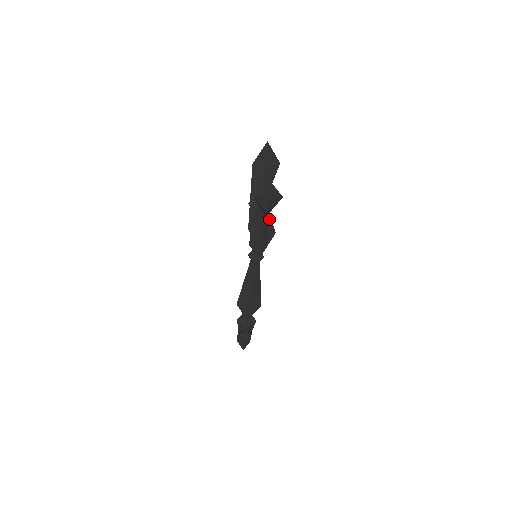
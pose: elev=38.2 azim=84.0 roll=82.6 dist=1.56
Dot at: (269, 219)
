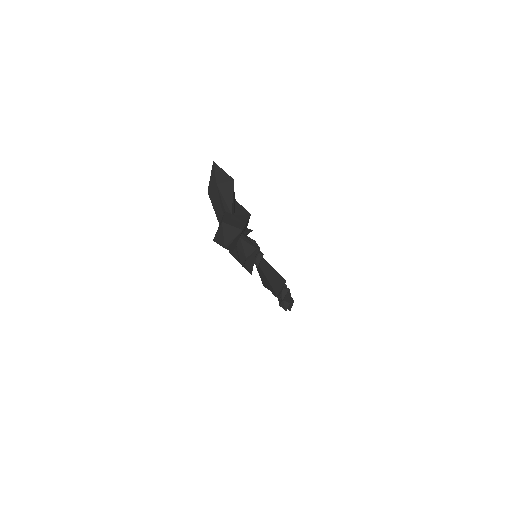
Dot at: (244, 242)
